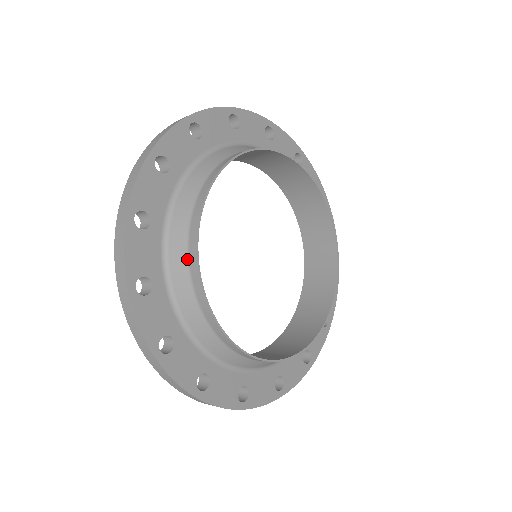
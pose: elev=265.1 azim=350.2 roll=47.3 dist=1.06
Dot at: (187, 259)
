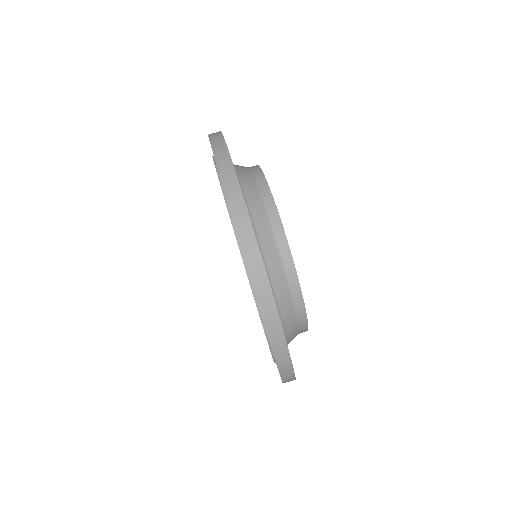
Dot at: (258, 190)
